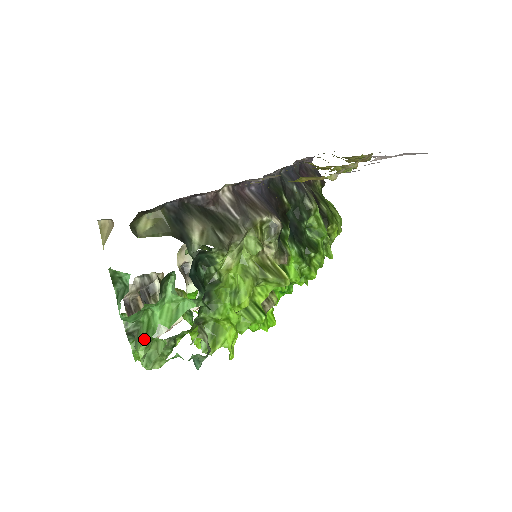
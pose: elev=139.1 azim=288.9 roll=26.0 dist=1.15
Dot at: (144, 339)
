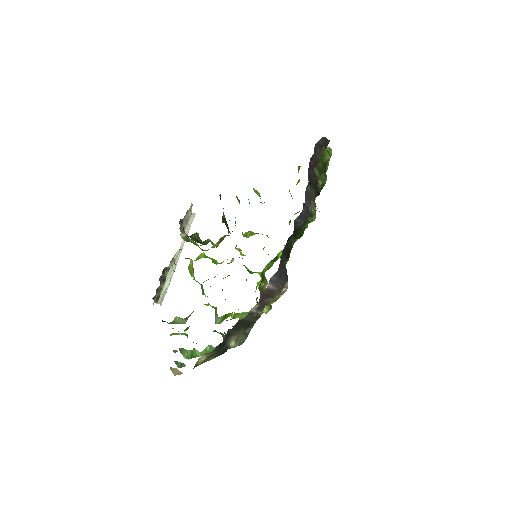
Dot at: (189, 358)
